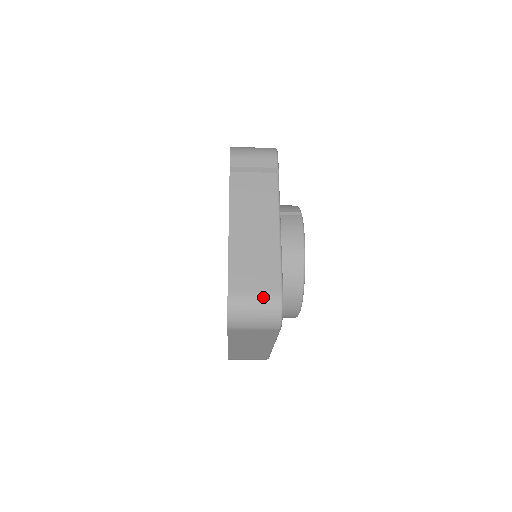
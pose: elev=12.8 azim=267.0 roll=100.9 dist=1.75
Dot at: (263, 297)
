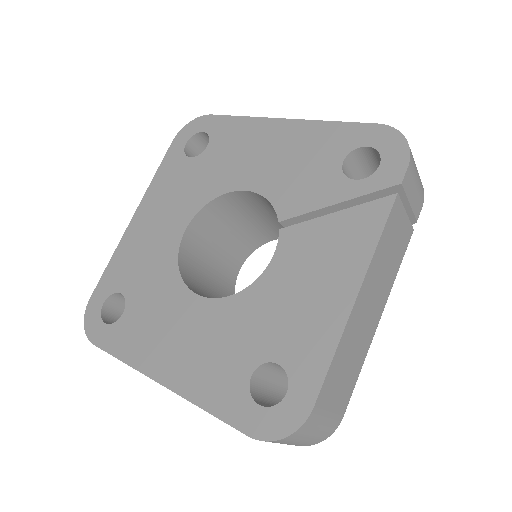
Dot at: (330, 423)
